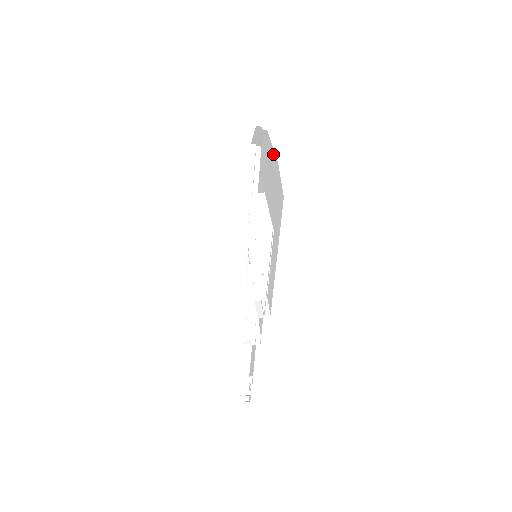
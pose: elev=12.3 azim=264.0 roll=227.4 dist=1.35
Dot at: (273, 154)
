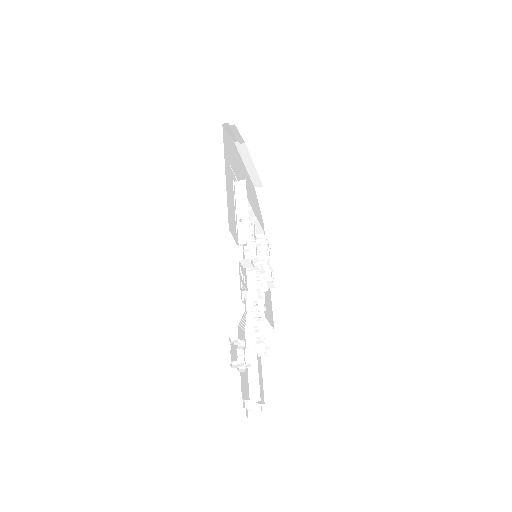
Dot at: occluded
